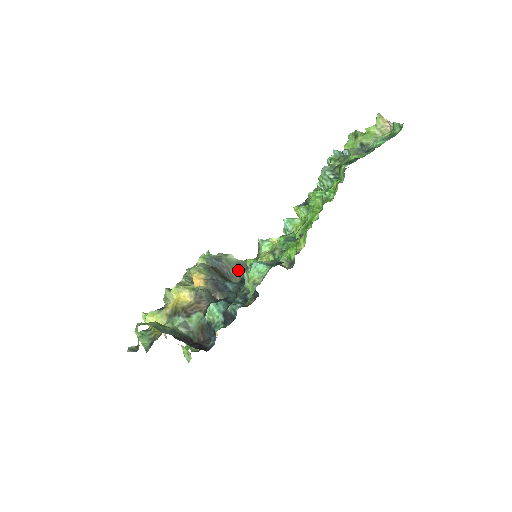
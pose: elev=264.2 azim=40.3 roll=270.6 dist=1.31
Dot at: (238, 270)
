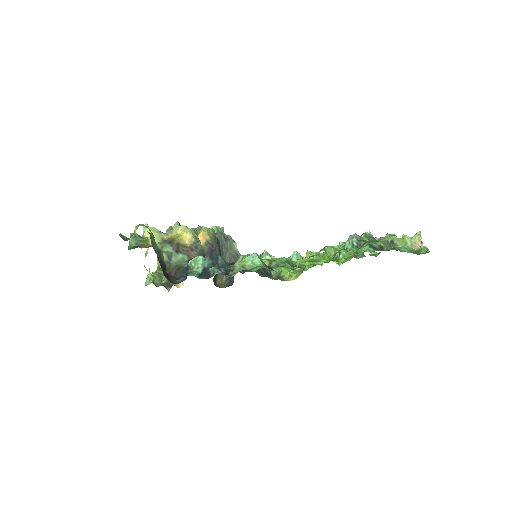
Dot at: (232, 258)
